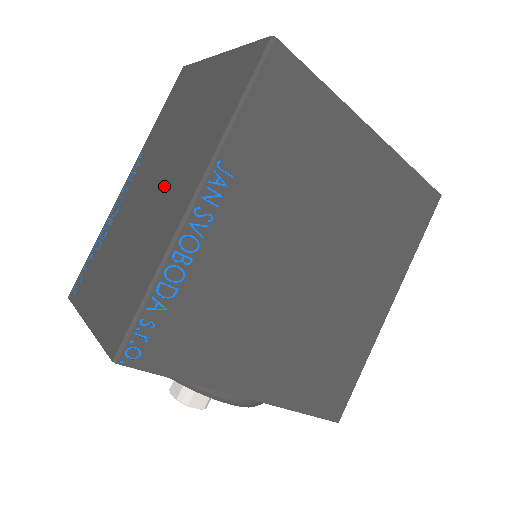
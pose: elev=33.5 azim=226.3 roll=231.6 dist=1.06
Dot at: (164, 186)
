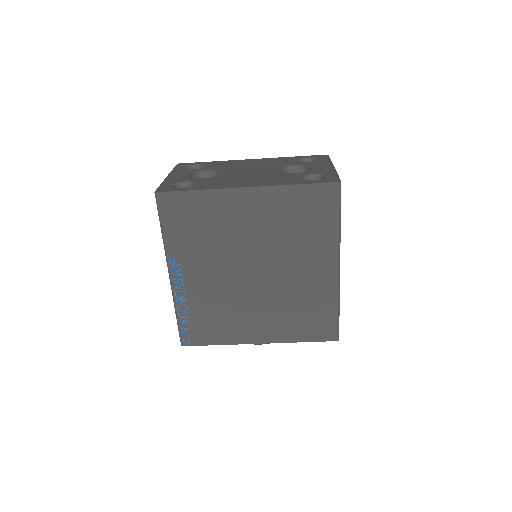
Dot at: occluded
